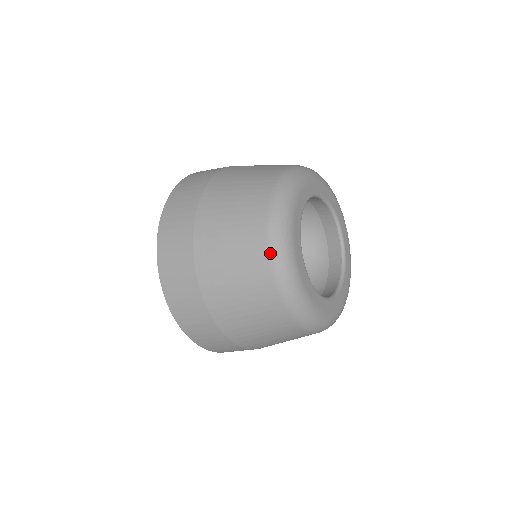
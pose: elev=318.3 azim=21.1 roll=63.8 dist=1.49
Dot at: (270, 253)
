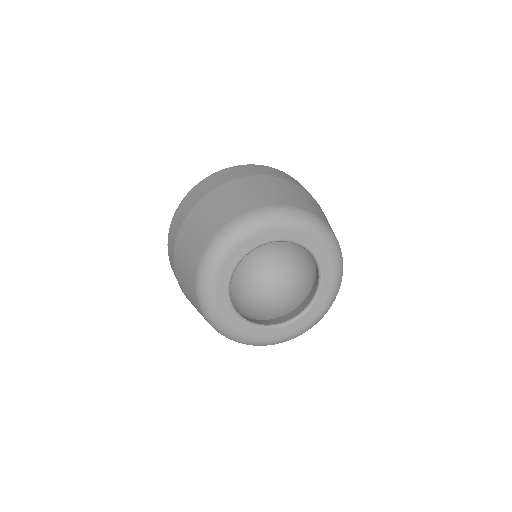
Dot at: (205, 251)
